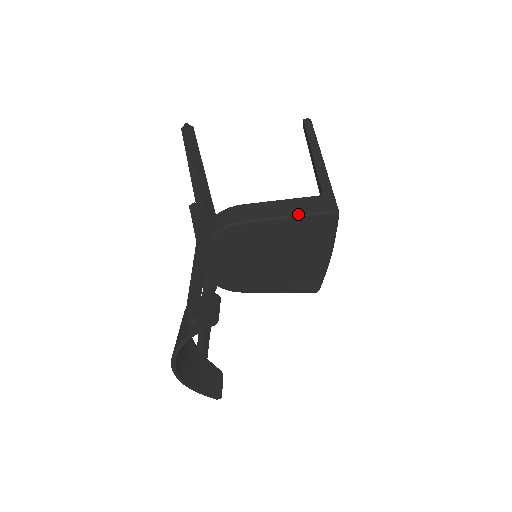
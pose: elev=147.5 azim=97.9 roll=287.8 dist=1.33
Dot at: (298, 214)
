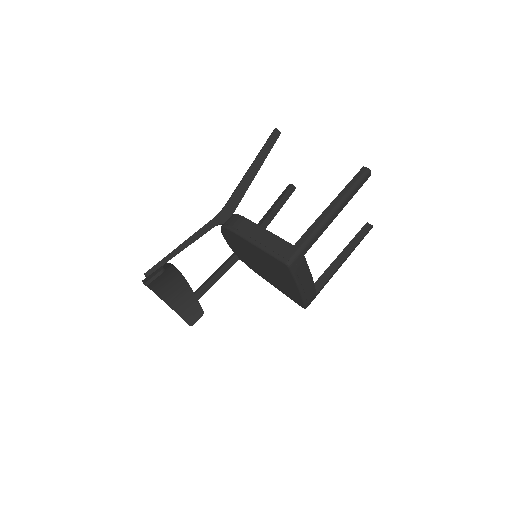
Dot at: (264, 248)
